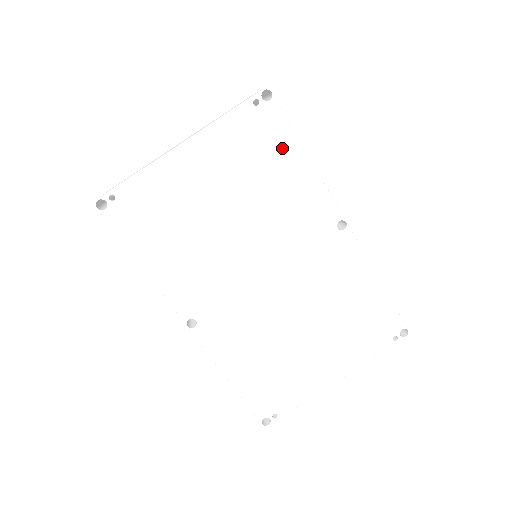
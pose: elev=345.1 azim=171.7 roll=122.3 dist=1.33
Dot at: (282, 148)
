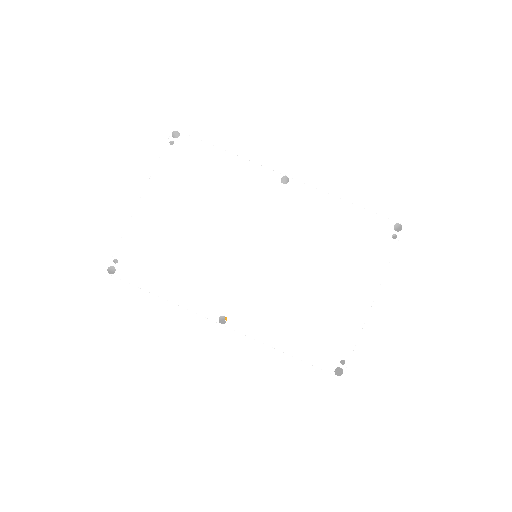
Dot at: (207, 158)
